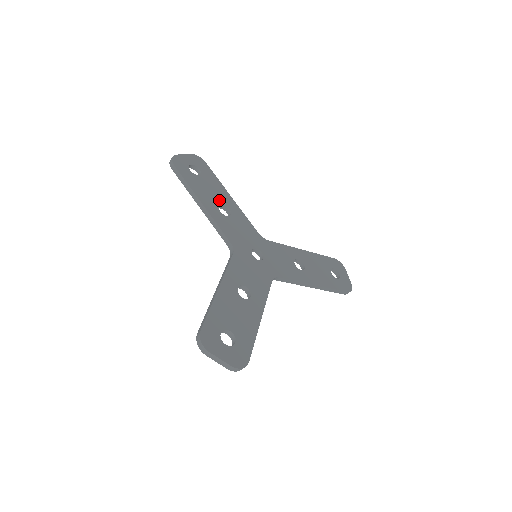
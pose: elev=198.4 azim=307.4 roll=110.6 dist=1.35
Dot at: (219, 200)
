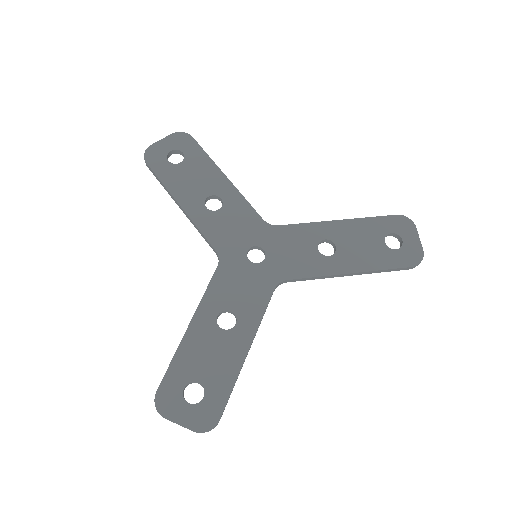
Dot at: (206, 190)
